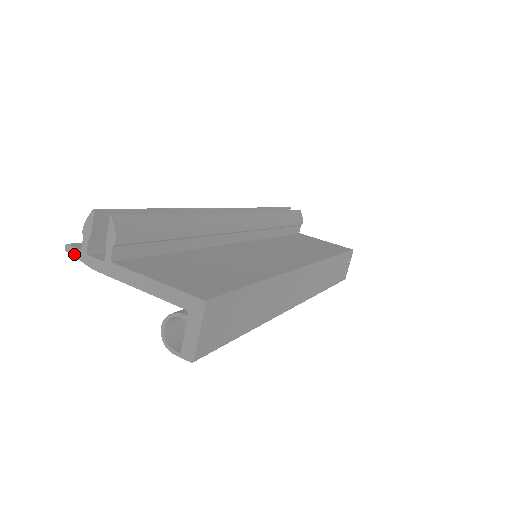
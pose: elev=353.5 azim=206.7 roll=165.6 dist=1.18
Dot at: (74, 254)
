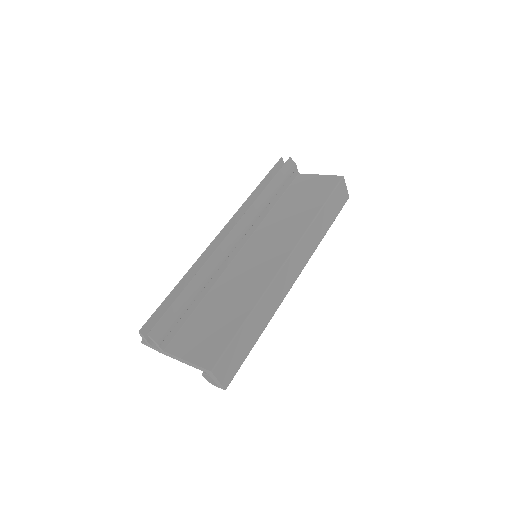
Dot at: occluded
